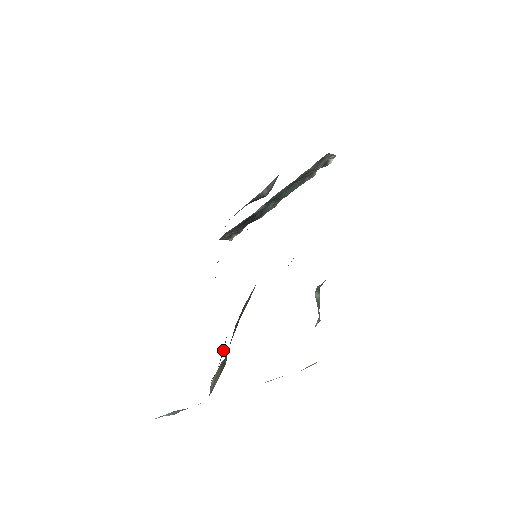
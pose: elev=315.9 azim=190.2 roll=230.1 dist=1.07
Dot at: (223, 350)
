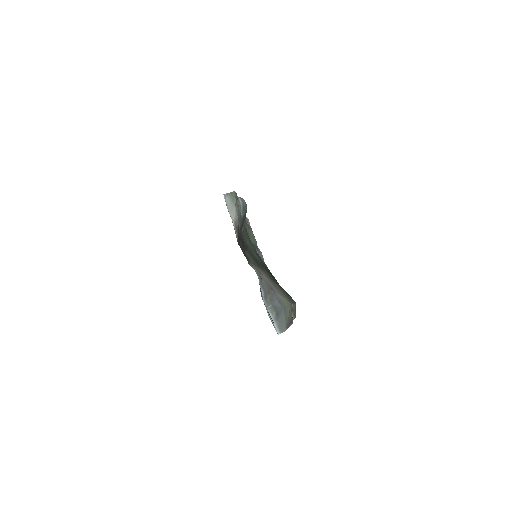
Dot at: occluded
